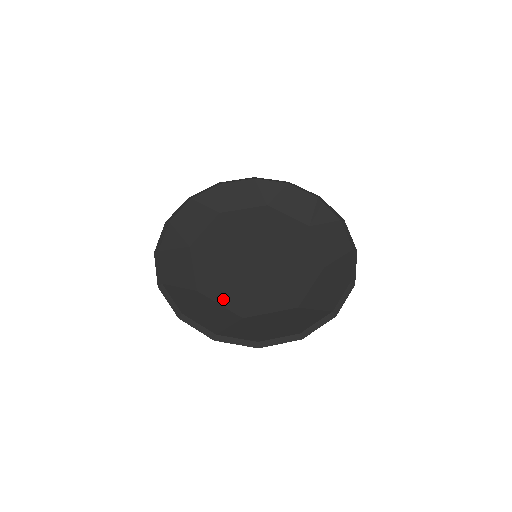
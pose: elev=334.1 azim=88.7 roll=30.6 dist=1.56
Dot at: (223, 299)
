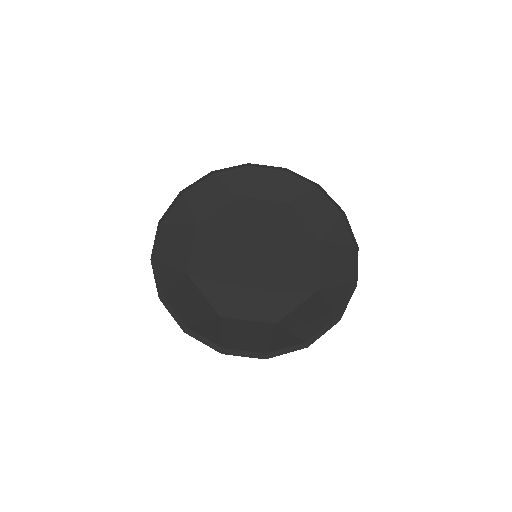
Dot at: (208, 291)
